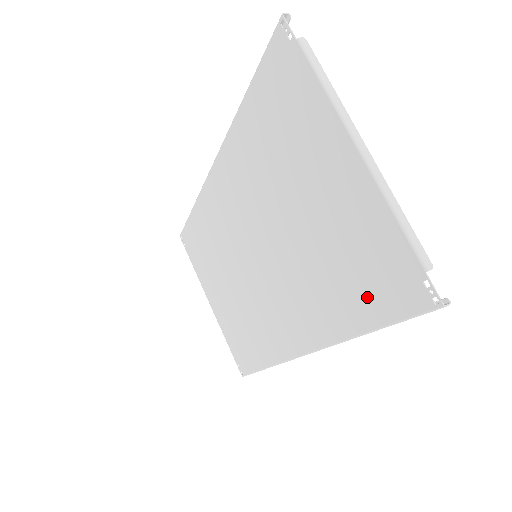
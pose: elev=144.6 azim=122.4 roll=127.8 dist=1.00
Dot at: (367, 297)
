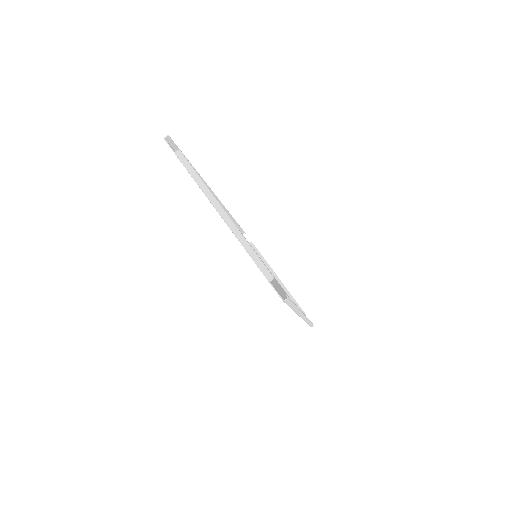
Dot at: occluded
